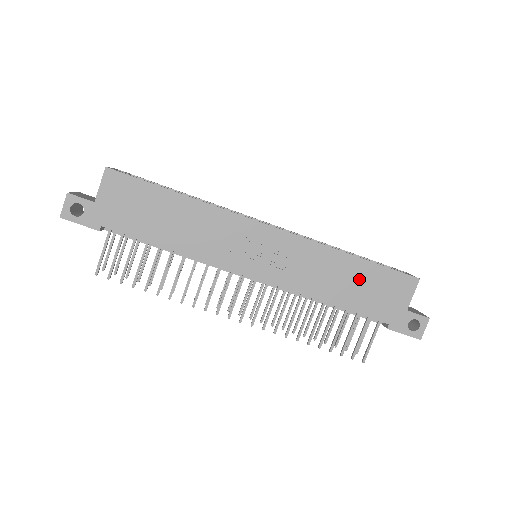
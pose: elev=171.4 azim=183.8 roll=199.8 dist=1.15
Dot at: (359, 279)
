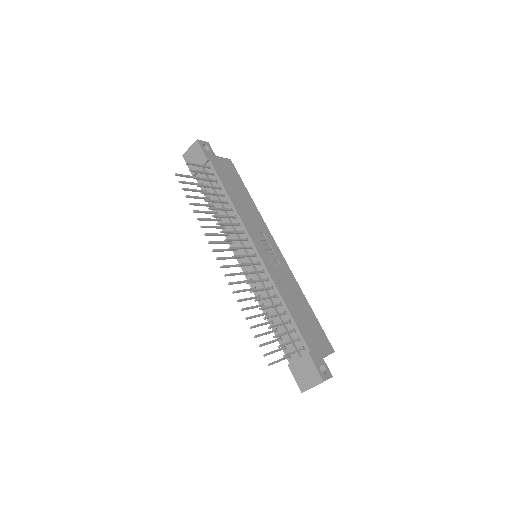
Dot at: (306, 314)
